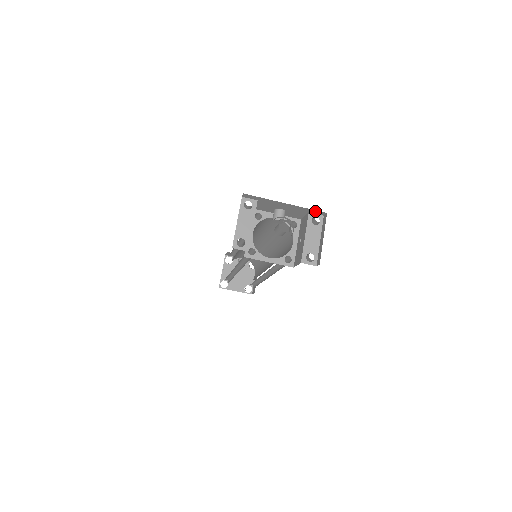
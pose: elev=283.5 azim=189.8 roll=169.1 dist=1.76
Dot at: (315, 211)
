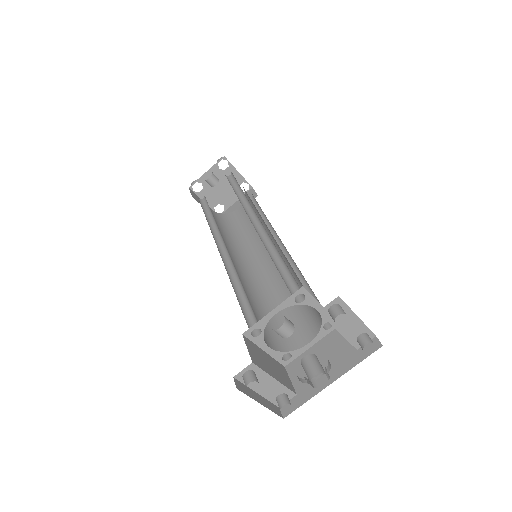
Dot at: occluded
